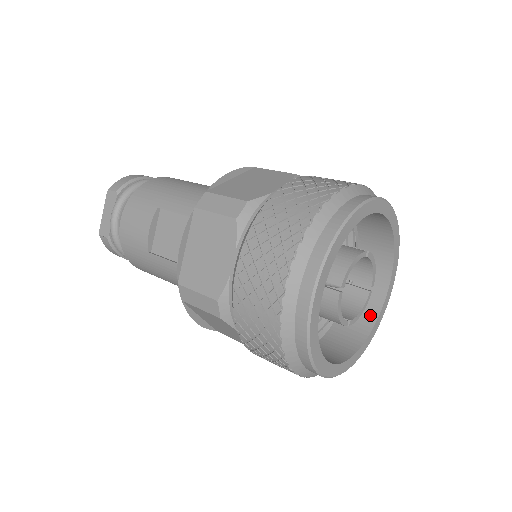
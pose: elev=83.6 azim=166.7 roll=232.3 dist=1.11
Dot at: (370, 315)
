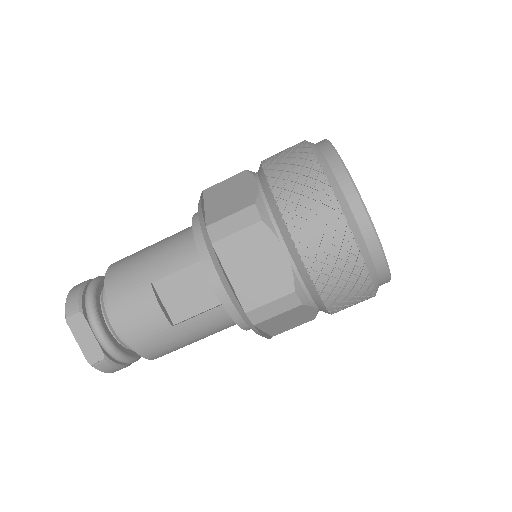
Dot at: occluded
